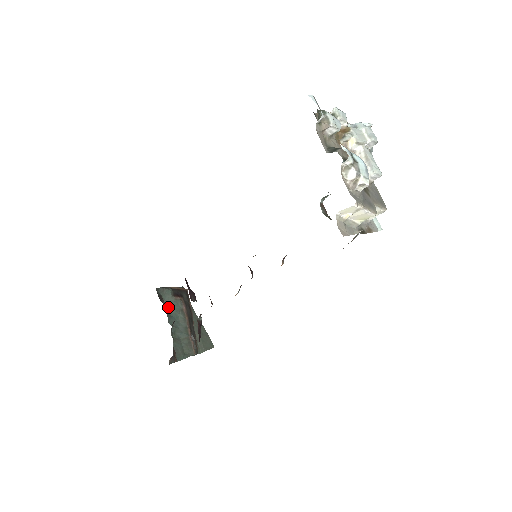
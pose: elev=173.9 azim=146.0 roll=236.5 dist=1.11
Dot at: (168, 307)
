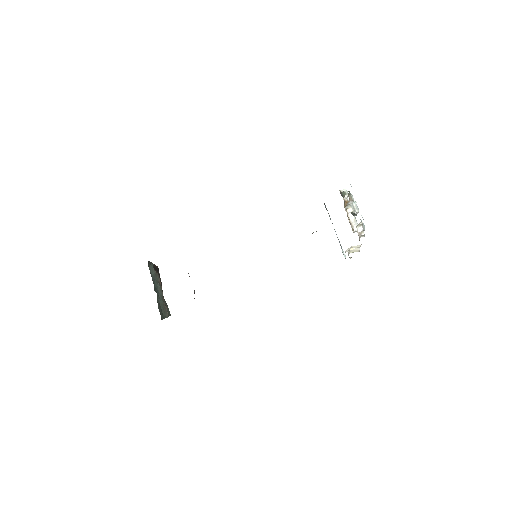
Dot at: (152, 278)
